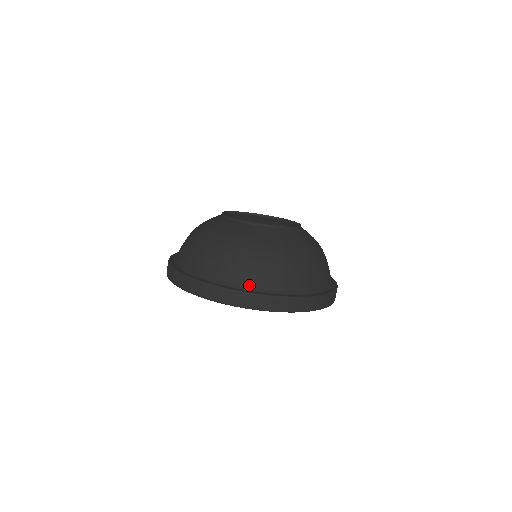
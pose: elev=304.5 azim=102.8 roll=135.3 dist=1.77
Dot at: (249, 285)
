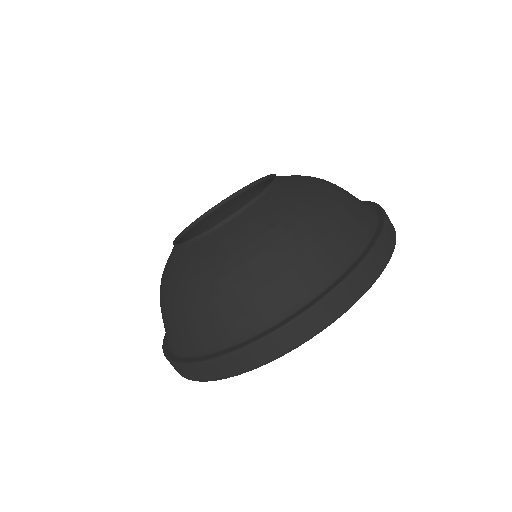
Dot at: (332, 272)
